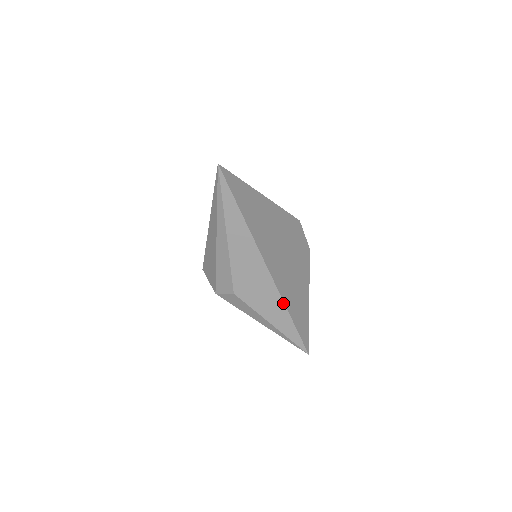
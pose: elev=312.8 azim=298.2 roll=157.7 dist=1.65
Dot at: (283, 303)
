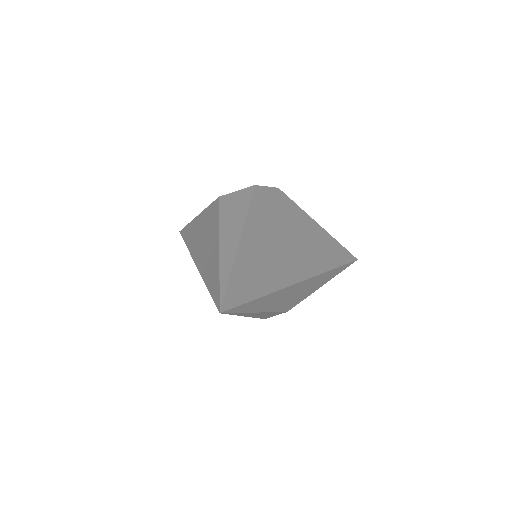
Dot at: (327, 272)
